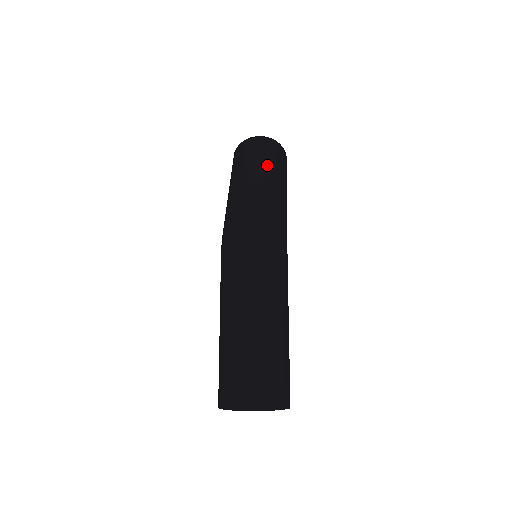
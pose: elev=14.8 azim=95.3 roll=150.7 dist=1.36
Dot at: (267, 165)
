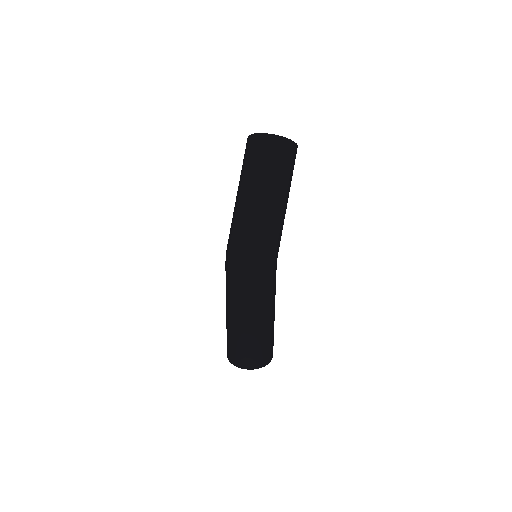
Dot at: (267, 180)
